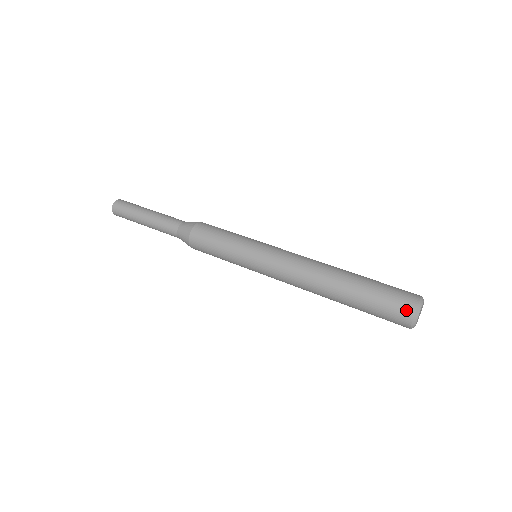
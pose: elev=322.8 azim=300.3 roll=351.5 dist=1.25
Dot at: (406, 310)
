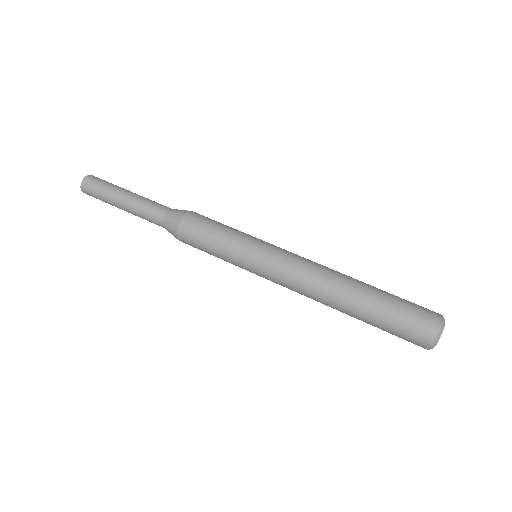
Dot at: (428, 331)
